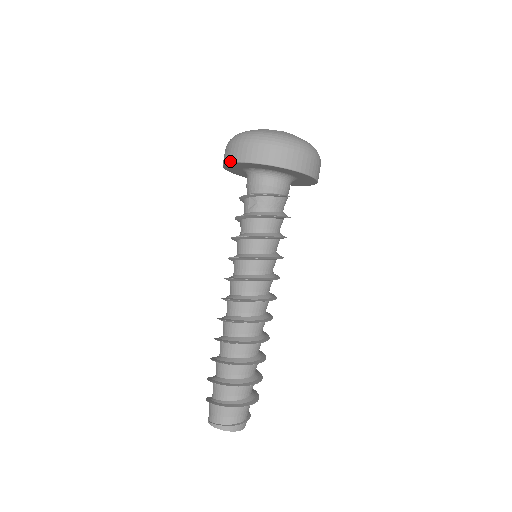
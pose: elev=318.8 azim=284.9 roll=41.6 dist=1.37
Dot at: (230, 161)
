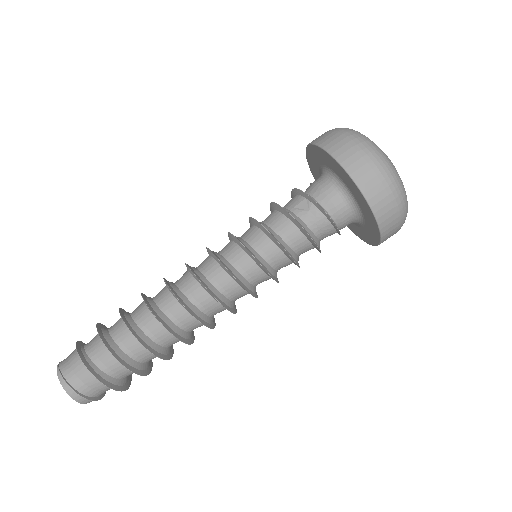
Dot at: (325, 148)
